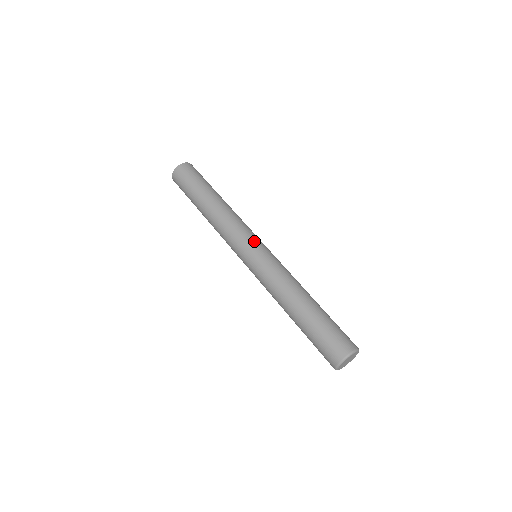
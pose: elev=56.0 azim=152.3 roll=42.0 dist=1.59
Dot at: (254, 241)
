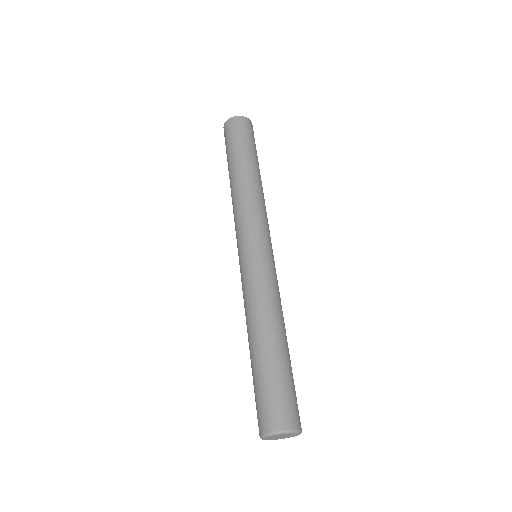
Dot at: (269, 240)
